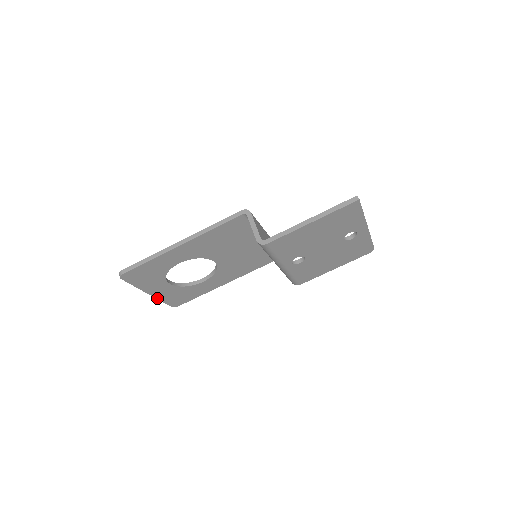
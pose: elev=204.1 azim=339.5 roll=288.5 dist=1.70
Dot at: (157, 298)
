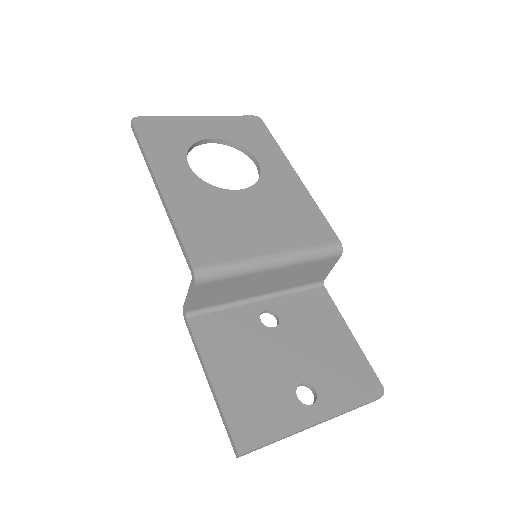
Dot at: occluded
